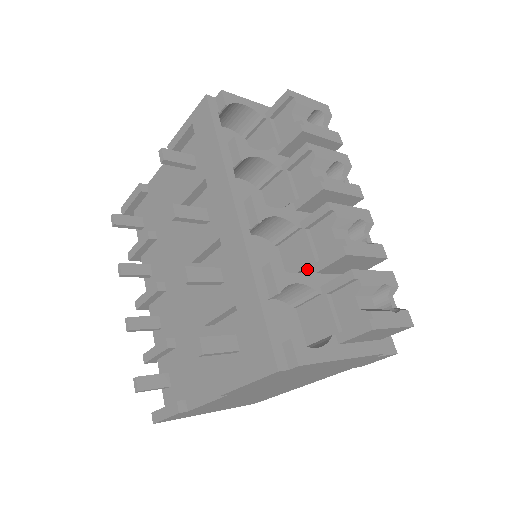
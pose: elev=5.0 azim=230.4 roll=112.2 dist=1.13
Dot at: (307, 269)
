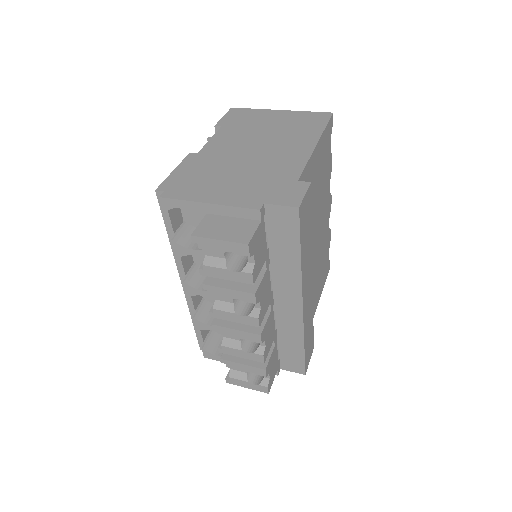
Dot at: occluded
